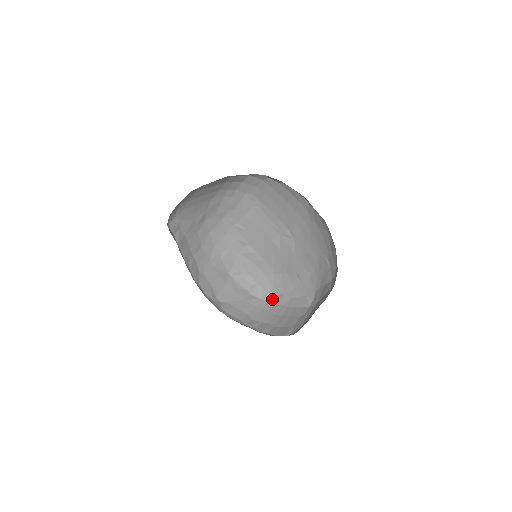
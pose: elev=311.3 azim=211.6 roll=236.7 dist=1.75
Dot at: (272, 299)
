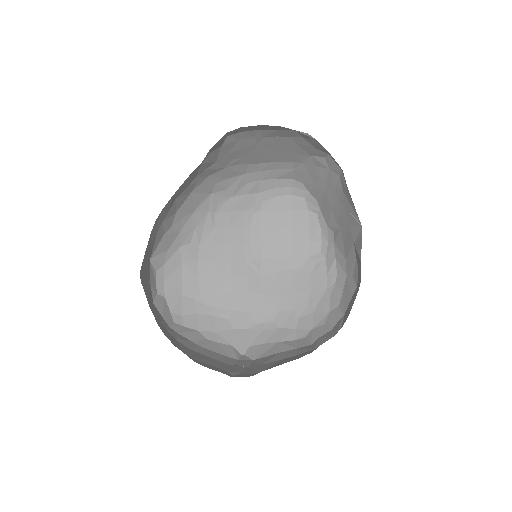
Dot at: (177, 327)
